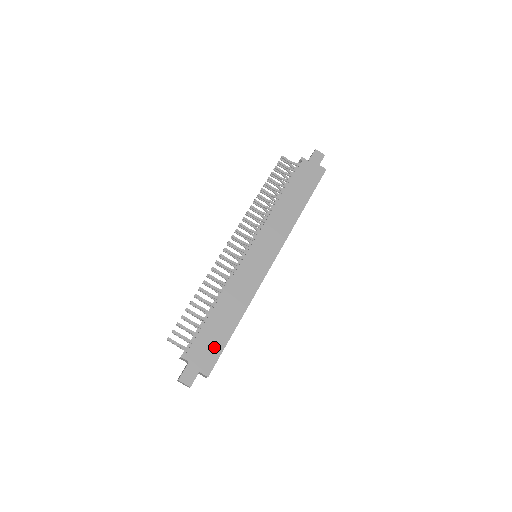
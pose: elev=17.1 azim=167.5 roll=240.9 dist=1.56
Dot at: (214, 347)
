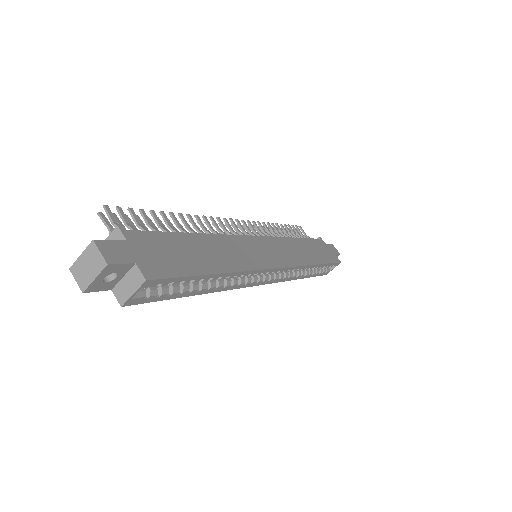
Dot at: (175, 262)
